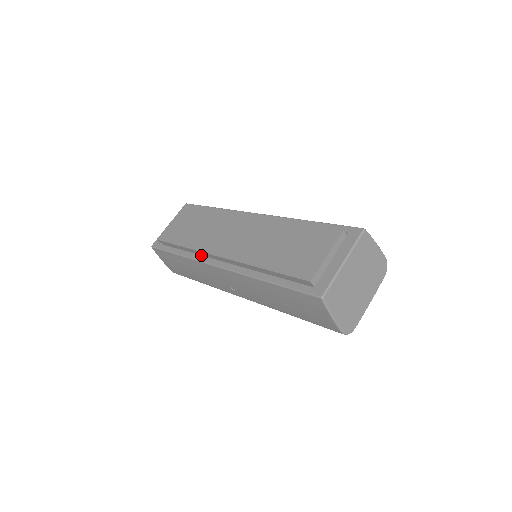
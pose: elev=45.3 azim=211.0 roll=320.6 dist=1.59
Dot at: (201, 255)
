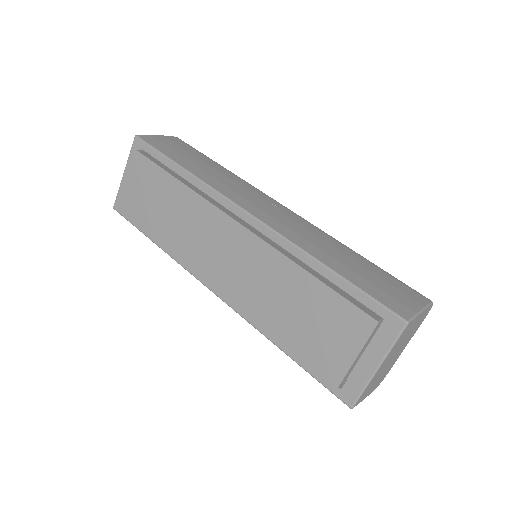
Dot at: occluded
